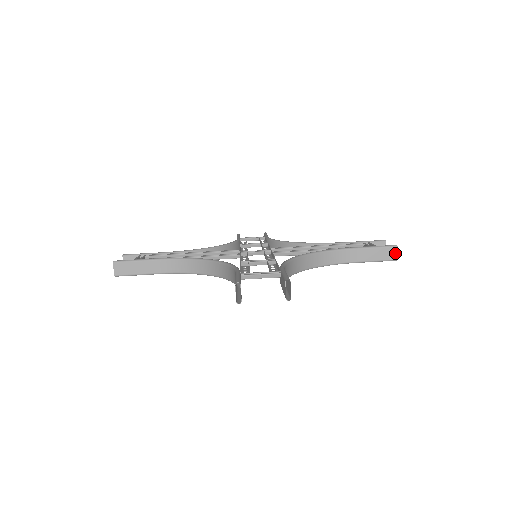
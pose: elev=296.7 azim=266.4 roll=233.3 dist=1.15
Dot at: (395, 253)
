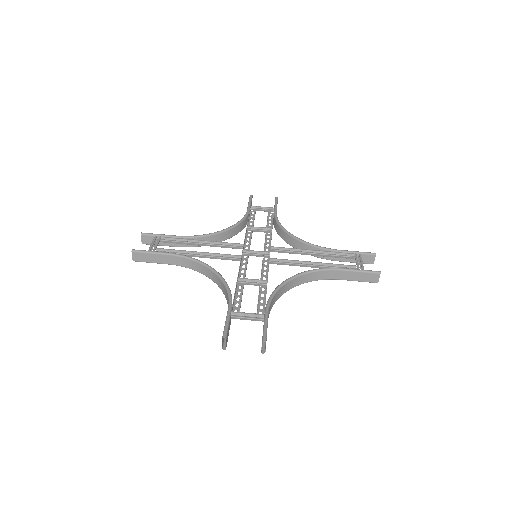
Dot at: (377, 278)
